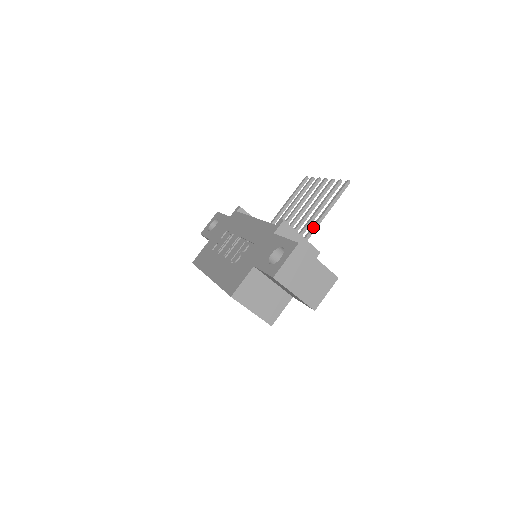
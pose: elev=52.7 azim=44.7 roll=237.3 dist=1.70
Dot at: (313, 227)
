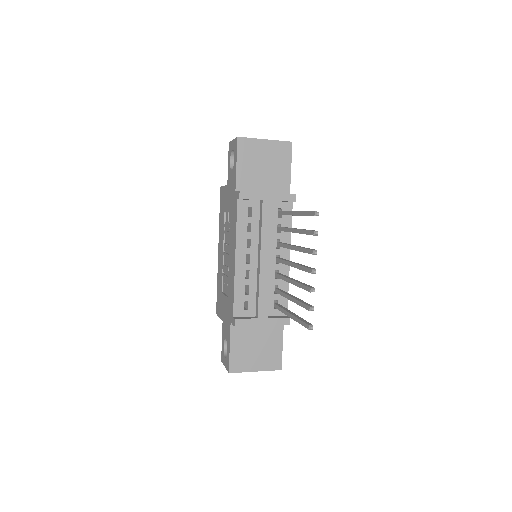
Dot at: (282, 312)
